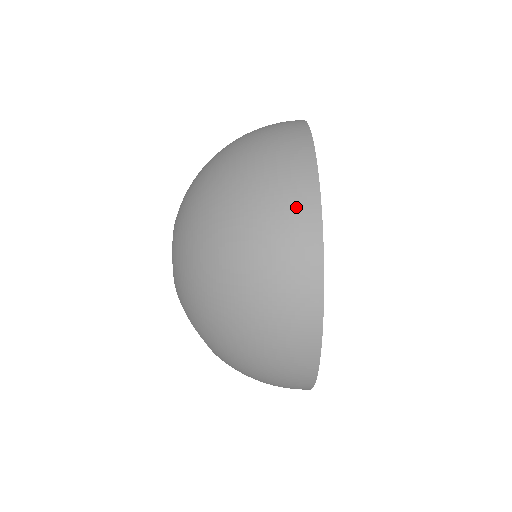
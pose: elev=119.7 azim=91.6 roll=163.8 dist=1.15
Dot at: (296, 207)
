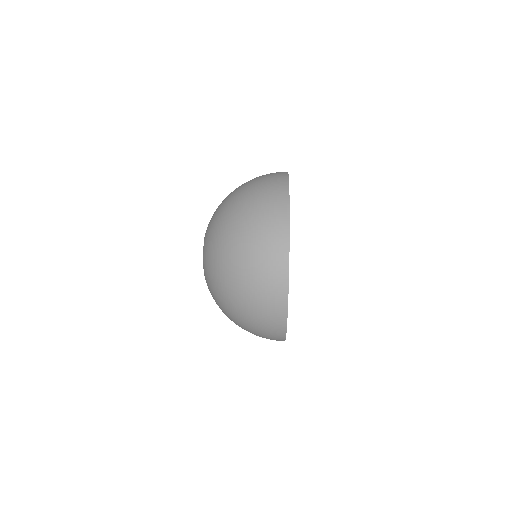
Dot at: (275, 253)
